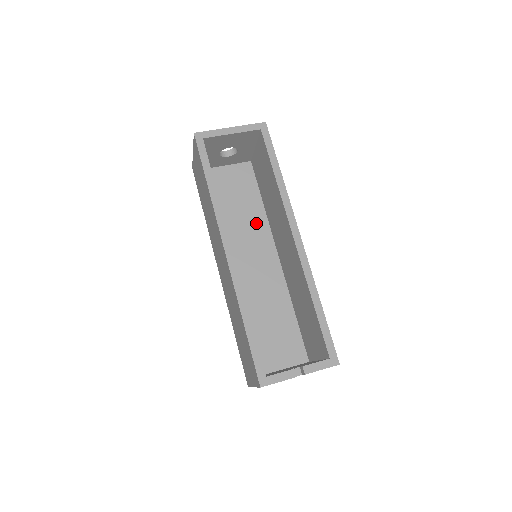
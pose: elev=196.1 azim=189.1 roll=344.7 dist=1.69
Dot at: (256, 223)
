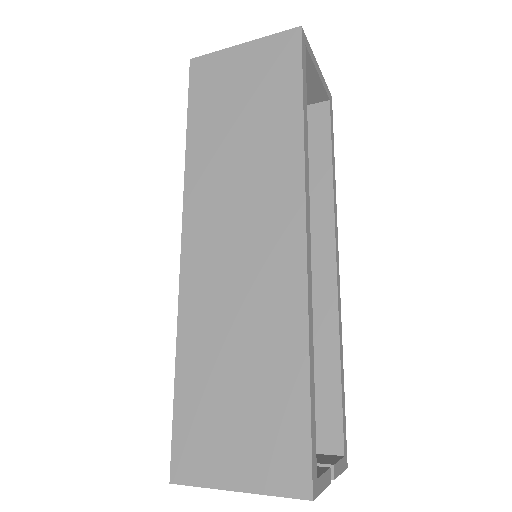
Dot at: occluded
